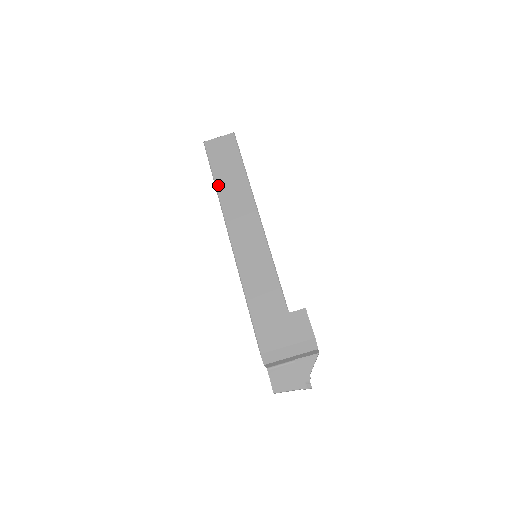
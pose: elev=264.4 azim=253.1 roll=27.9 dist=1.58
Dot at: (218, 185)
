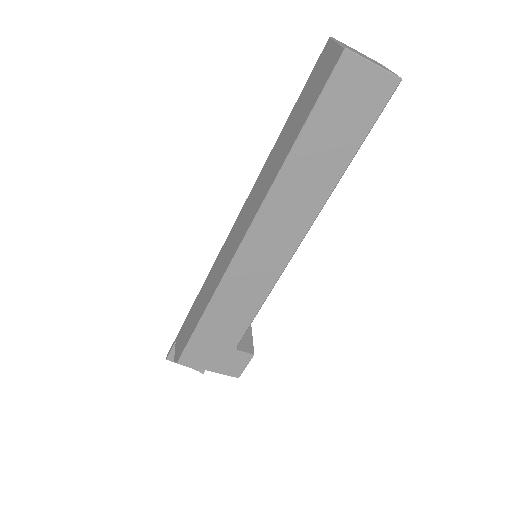
Dot at: (294, 155)
